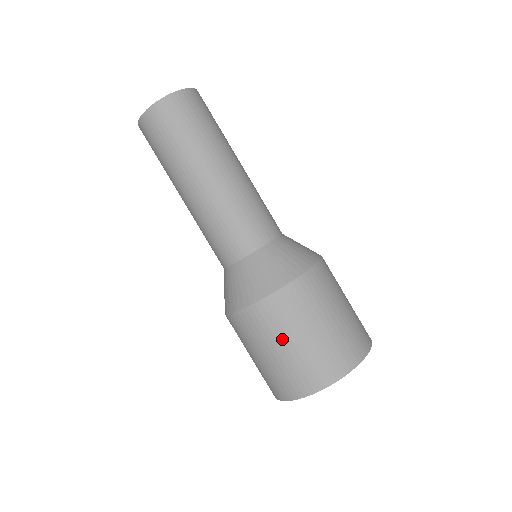
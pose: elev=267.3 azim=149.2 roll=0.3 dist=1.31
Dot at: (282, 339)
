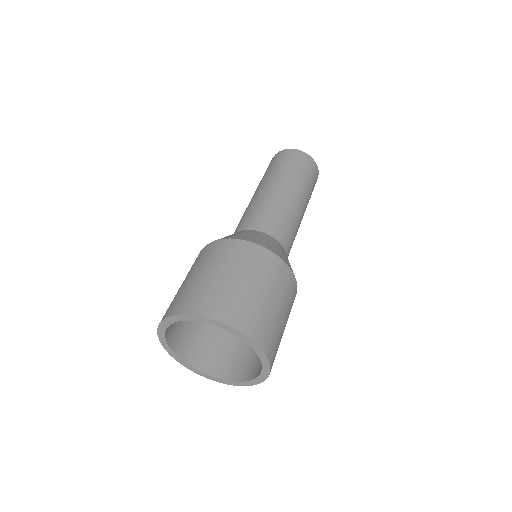
Dot at: (254, 278)
